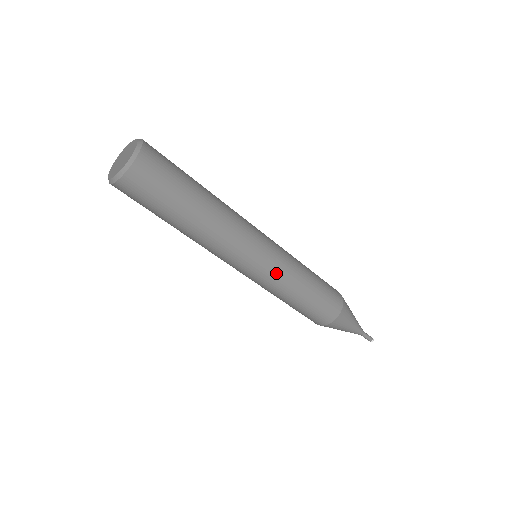
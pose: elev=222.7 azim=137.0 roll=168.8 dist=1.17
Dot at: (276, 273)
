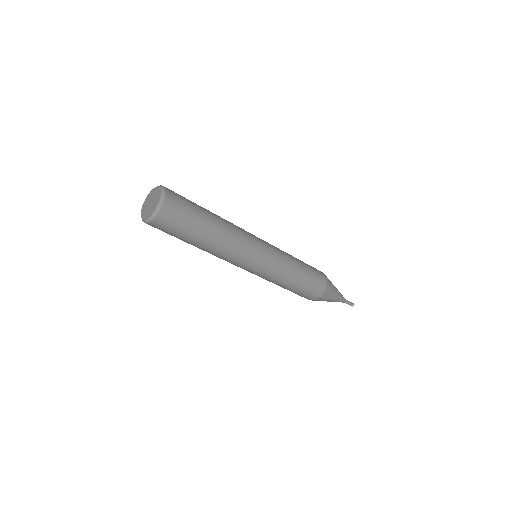
Dot at: (275, 264)
